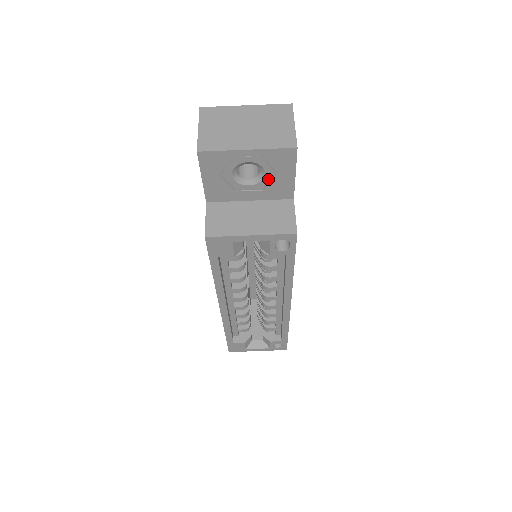
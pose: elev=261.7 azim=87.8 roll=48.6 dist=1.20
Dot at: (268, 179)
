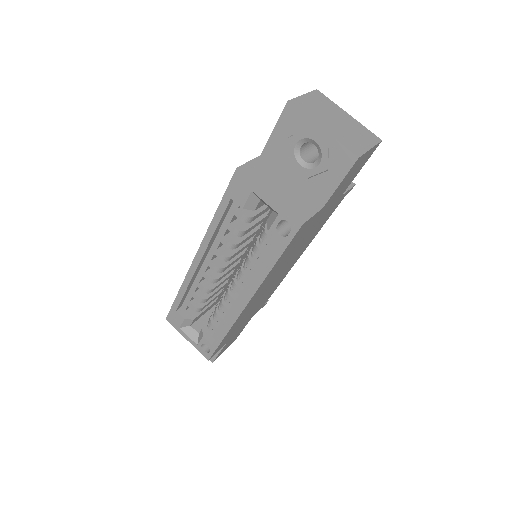
Dot at: (318, 171)
